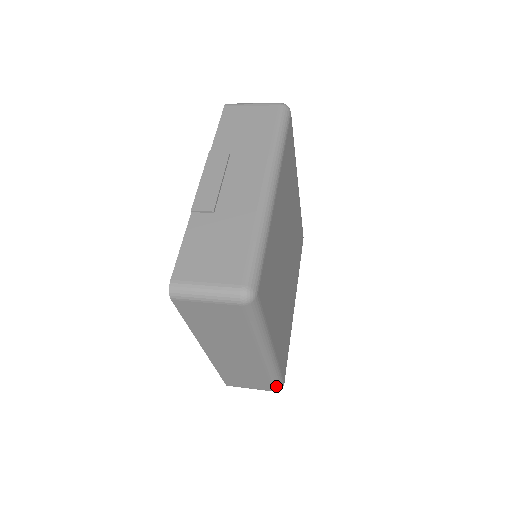
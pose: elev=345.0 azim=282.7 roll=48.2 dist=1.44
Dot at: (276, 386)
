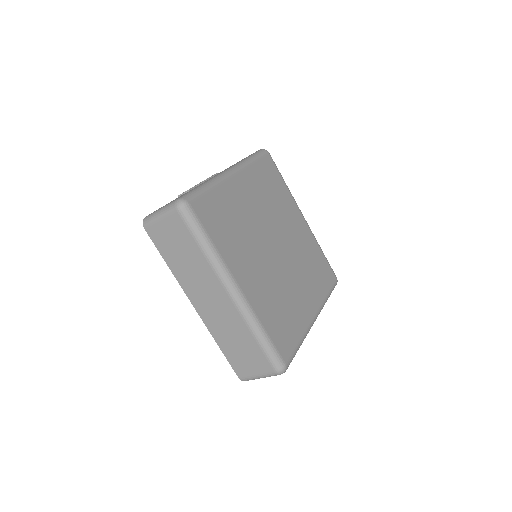
Dot at: (271, 359)
